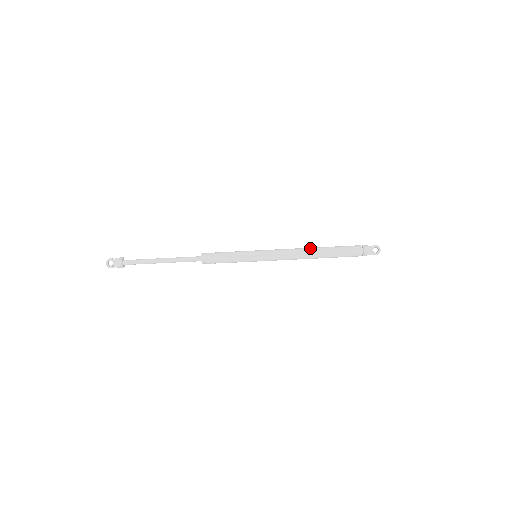
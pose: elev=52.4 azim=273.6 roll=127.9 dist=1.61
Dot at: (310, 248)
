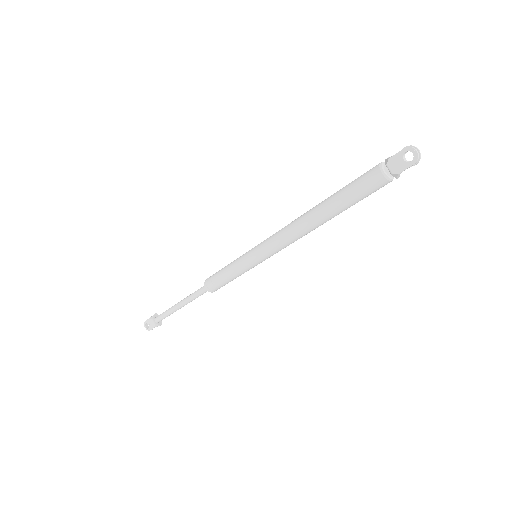
Dot at: (308, 211)
